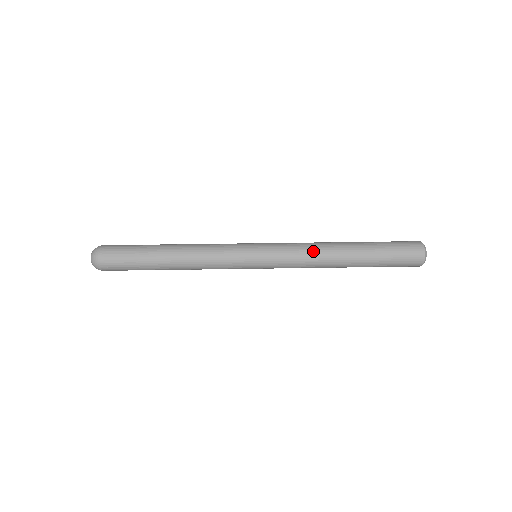
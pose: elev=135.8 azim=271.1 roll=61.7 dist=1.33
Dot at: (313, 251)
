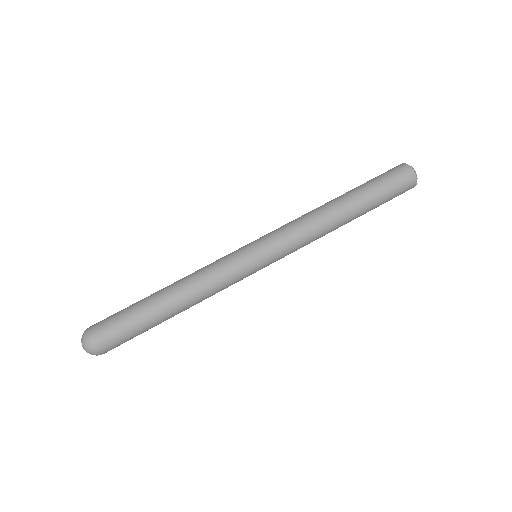
Dot at: (310, 221)
